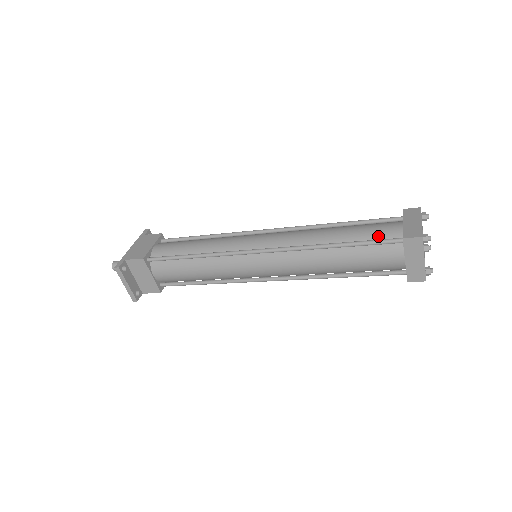
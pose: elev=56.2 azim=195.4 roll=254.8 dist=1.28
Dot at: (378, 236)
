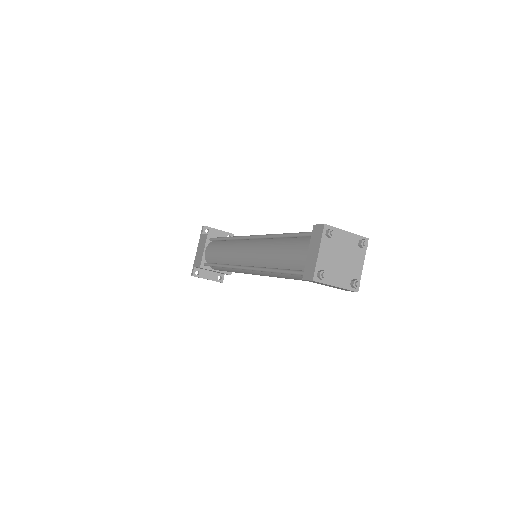
Dot at: (296, 265)
